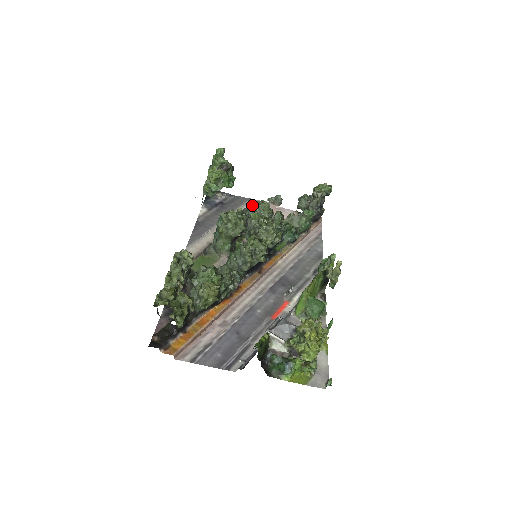
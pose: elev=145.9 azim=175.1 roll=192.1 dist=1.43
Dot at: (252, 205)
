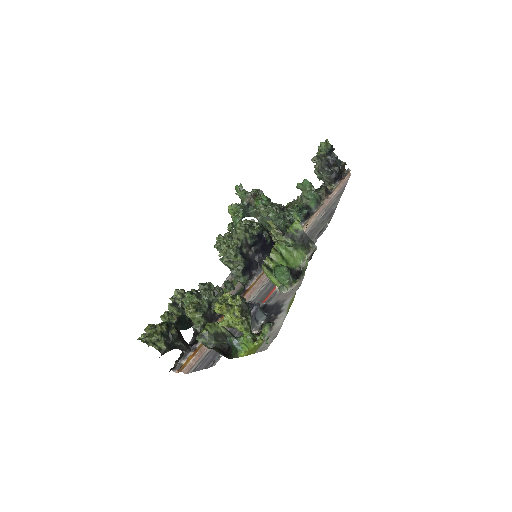
Dot at: occluded
